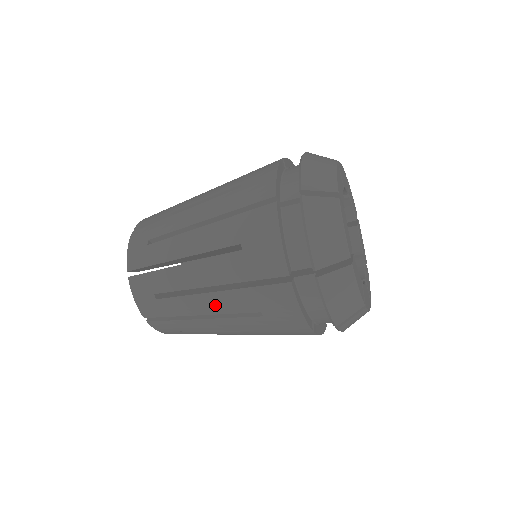
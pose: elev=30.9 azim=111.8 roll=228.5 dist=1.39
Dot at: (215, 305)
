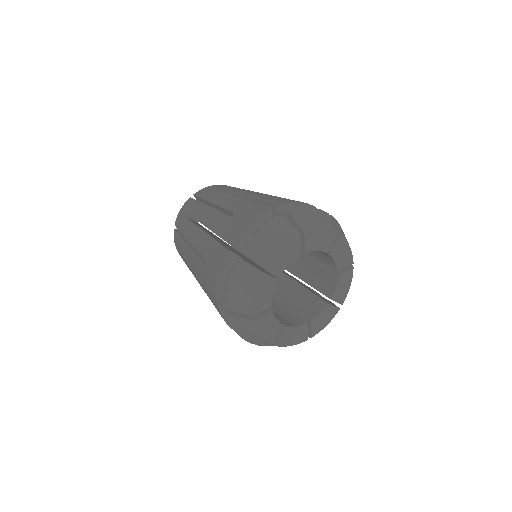
Dot at: occluded
